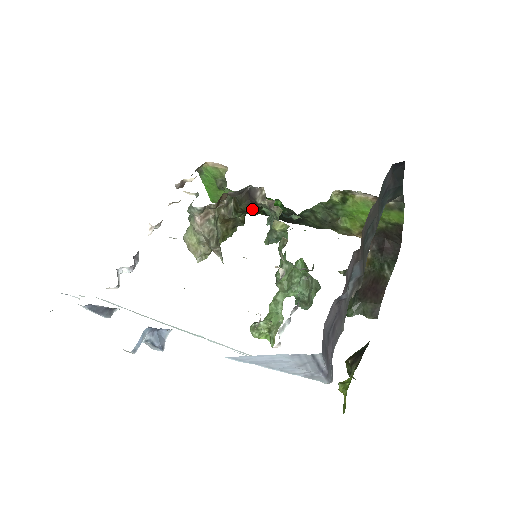
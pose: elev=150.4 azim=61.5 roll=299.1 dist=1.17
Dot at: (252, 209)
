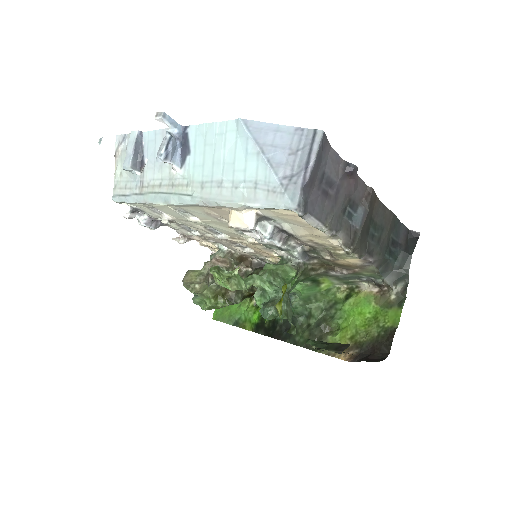
Dot at: occluded
